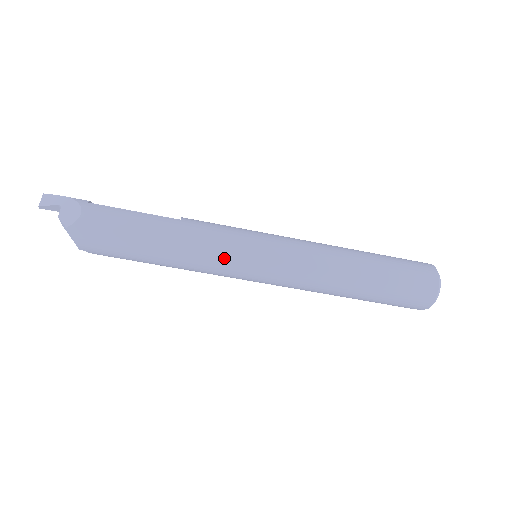
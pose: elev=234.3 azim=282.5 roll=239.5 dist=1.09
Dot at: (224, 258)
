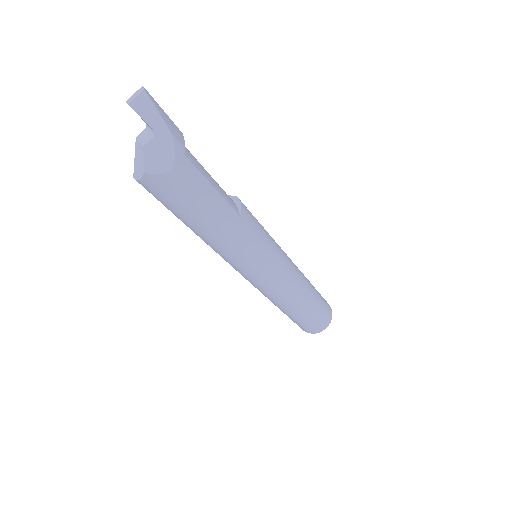
Dot at: (238, 263)
